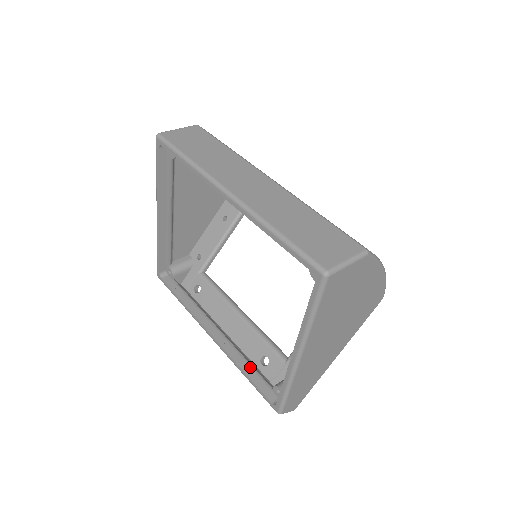
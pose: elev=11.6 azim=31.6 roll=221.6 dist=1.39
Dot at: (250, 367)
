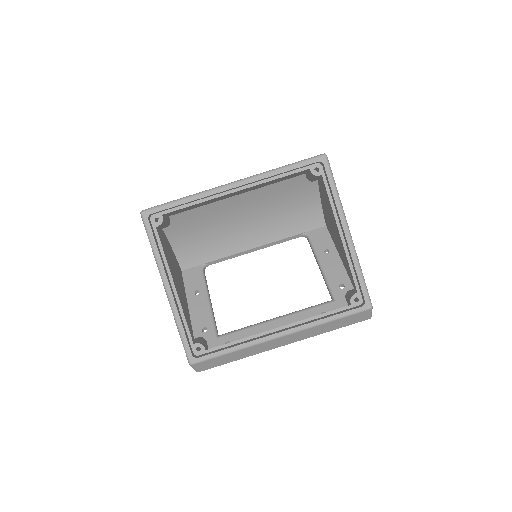
Dot at: (325, 316)
